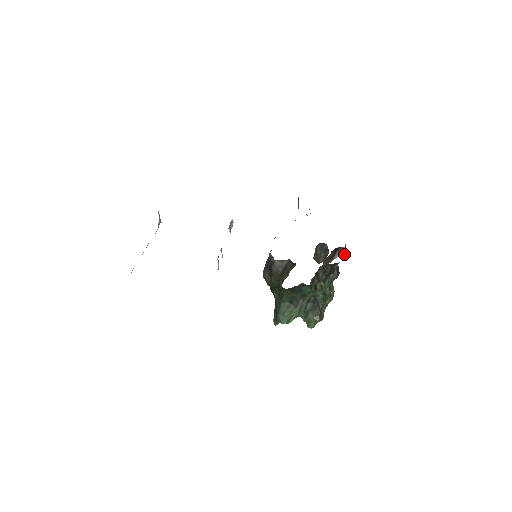
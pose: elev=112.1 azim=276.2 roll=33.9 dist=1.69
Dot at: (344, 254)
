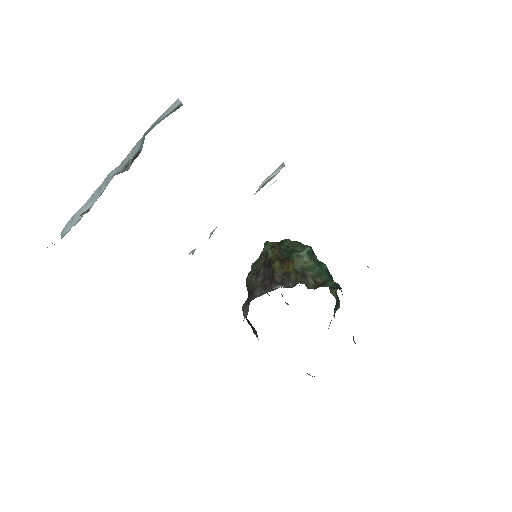
Dot at: occluded
